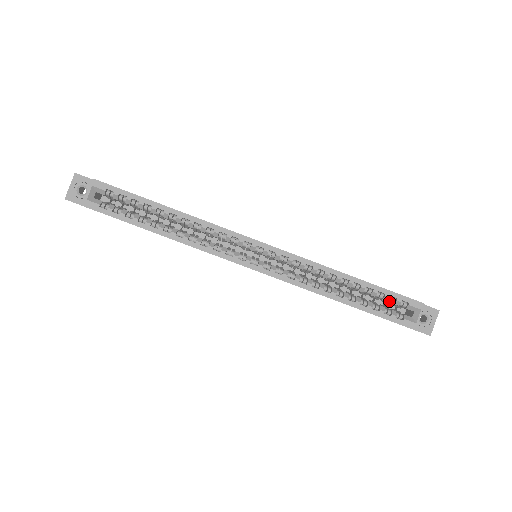
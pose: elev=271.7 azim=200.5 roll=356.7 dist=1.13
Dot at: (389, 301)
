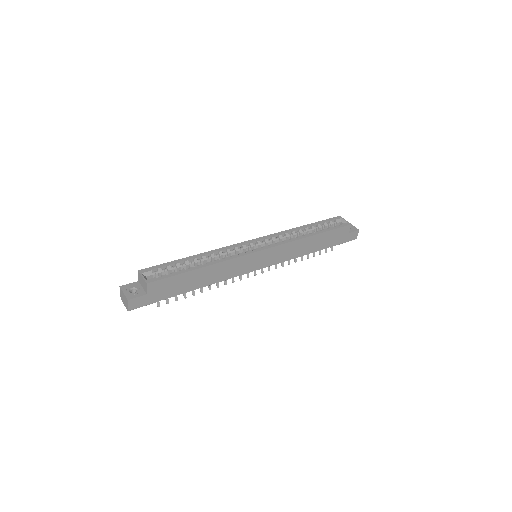
Dot at: (328, 226)
